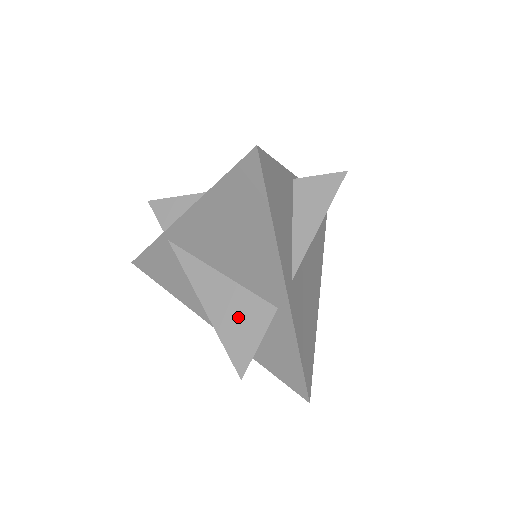
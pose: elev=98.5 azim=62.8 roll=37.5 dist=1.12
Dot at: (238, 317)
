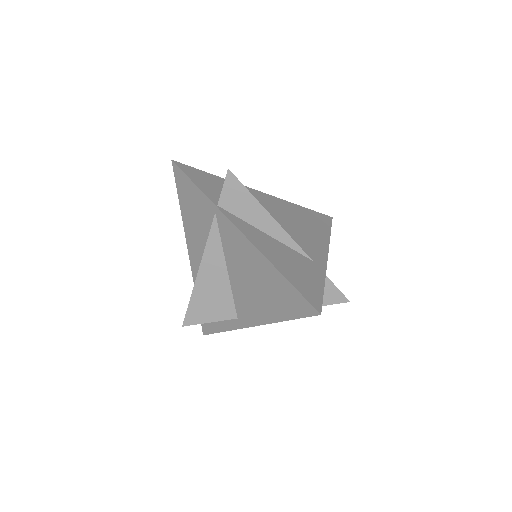
Dot at: (212, 300)
